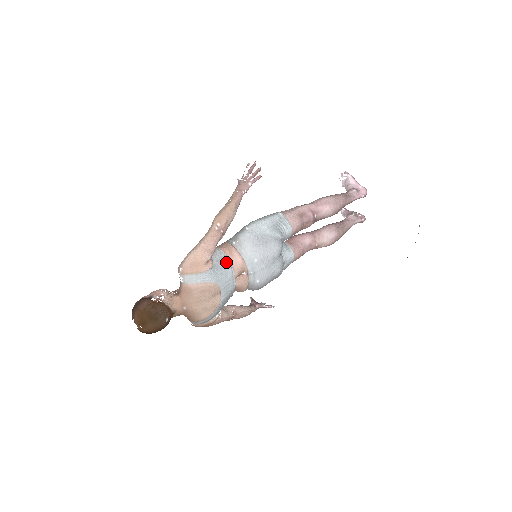
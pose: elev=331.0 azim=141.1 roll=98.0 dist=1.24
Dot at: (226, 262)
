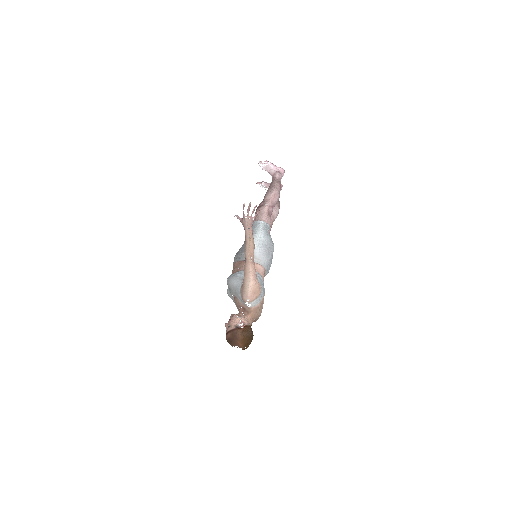
Dot at: (259, 276)
